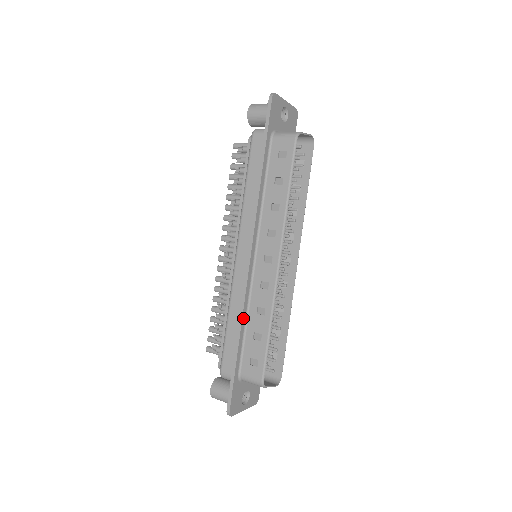
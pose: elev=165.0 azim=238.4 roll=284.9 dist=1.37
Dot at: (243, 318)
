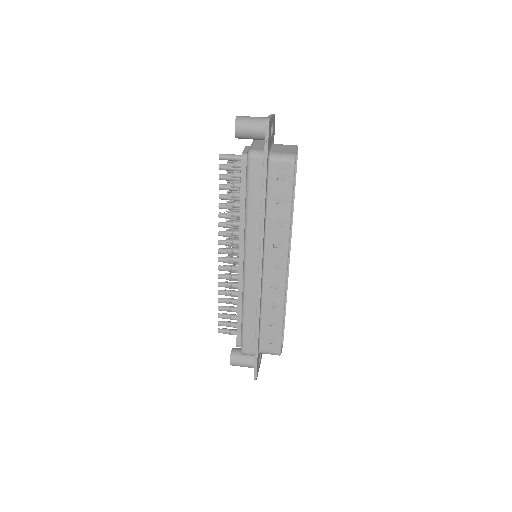
Dot at: (260, 313)
